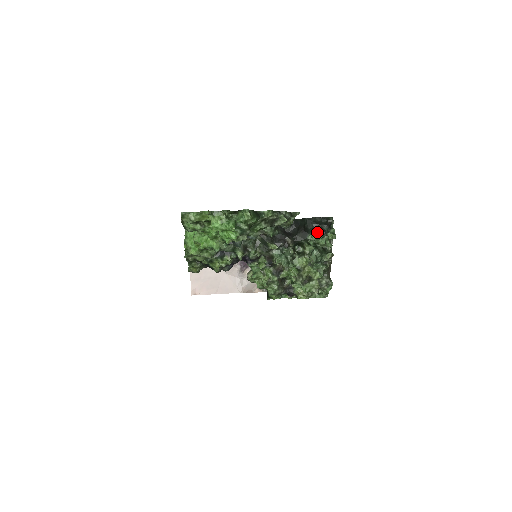
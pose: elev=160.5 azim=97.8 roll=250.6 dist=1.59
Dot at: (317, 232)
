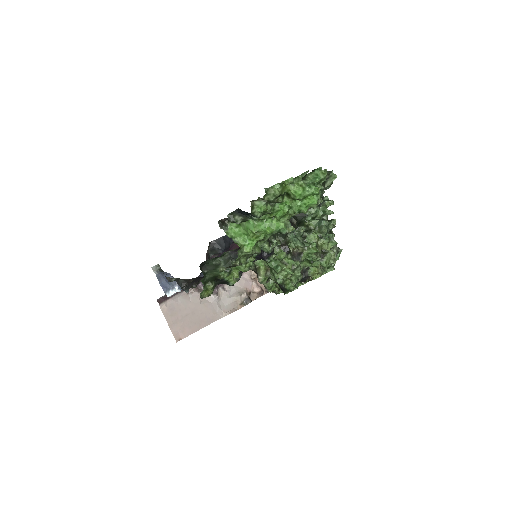
Dot at: occluded
